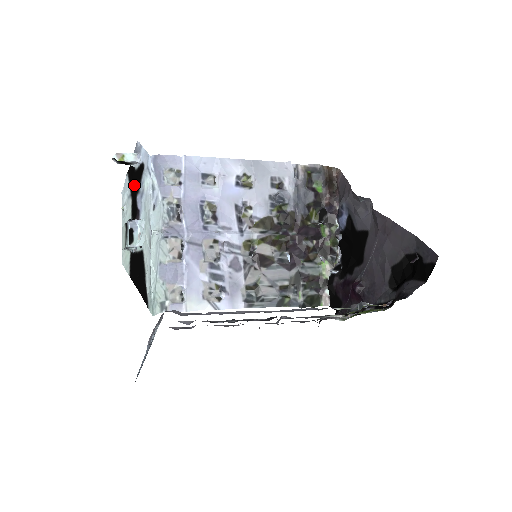
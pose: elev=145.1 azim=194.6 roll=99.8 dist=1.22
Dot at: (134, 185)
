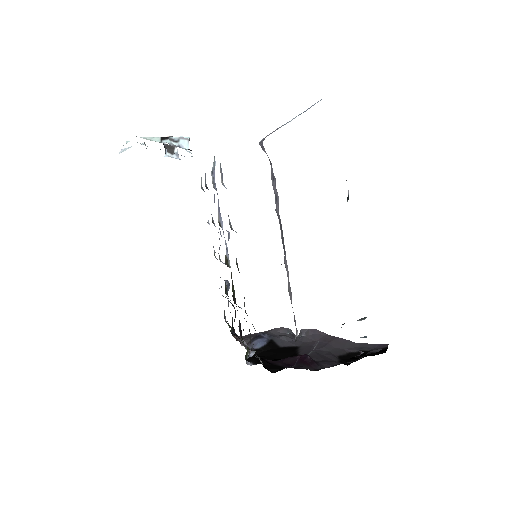
Dot at: occluded
